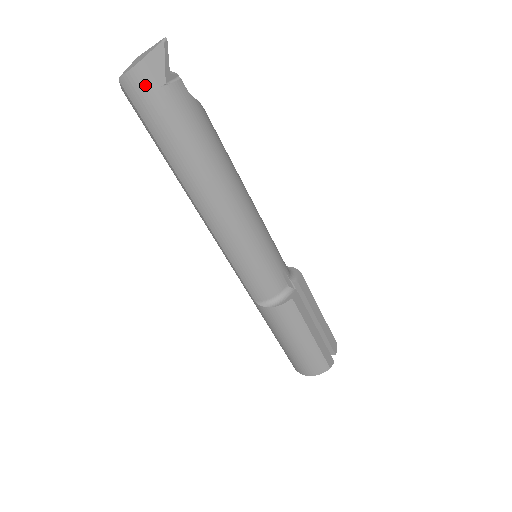
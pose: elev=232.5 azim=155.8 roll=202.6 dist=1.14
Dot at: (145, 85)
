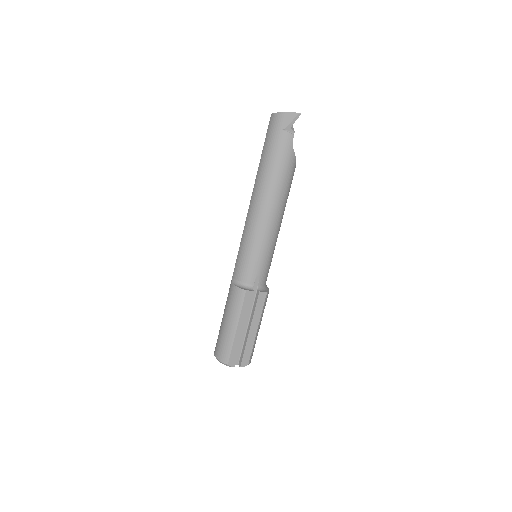
Dot at: (277, 123)
